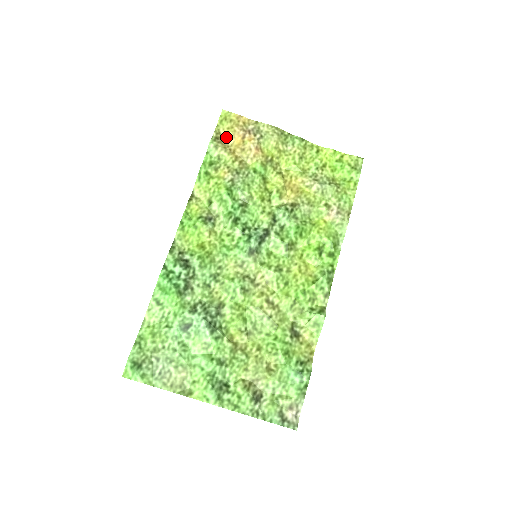
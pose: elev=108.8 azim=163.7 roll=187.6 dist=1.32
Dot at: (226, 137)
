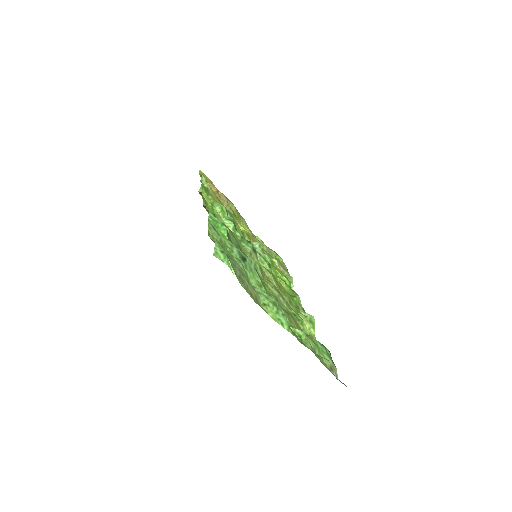
Dot at: occluded
